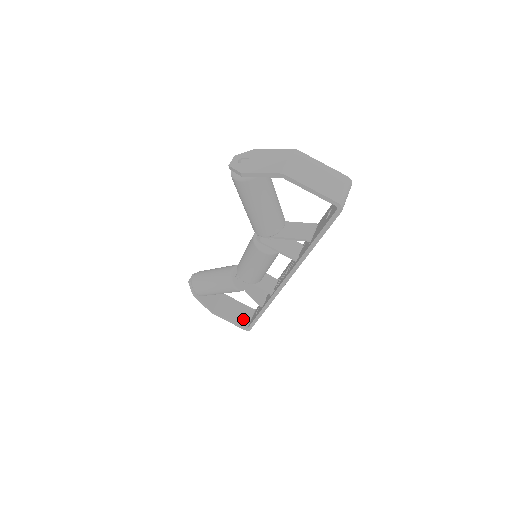
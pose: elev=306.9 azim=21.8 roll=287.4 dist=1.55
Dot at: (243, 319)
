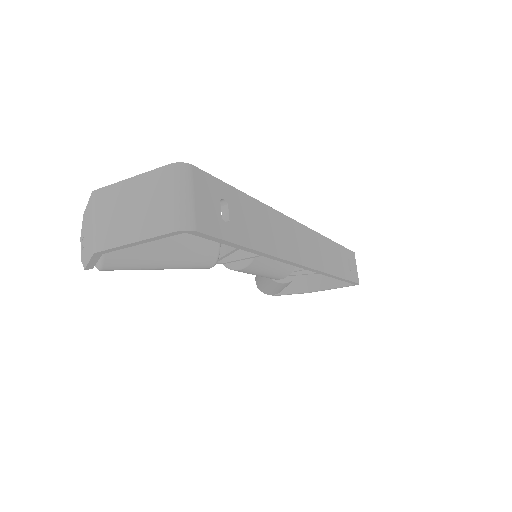
Dot at: occluded
